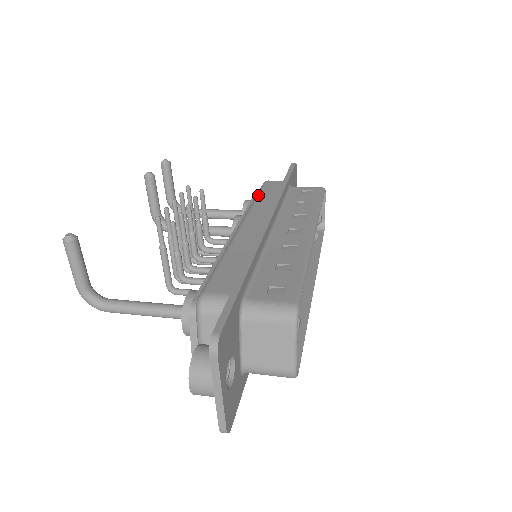
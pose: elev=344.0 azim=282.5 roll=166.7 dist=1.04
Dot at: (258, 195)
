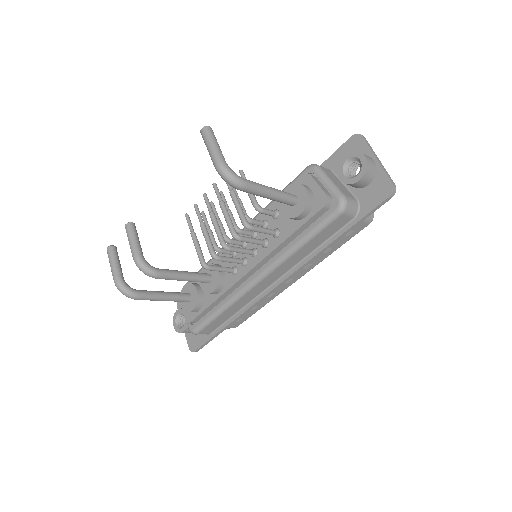
Dot at: occluded
